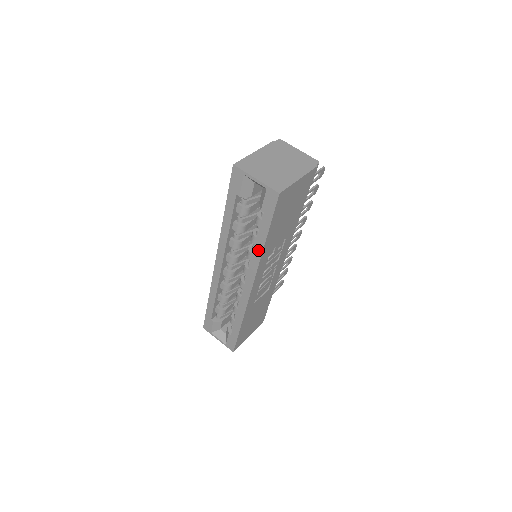
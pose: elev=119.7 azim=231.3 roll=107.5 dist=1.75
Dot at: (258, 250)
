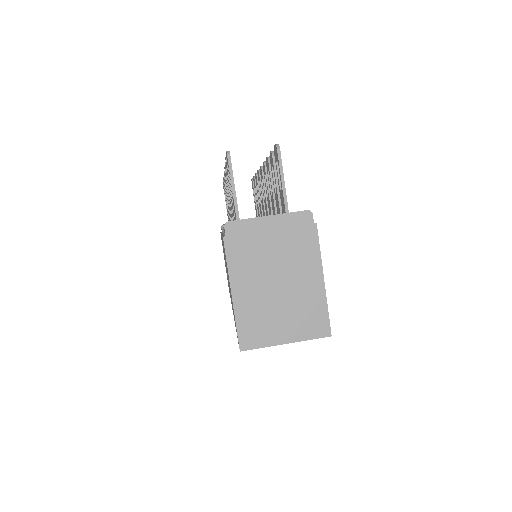
Dot at: occluded
